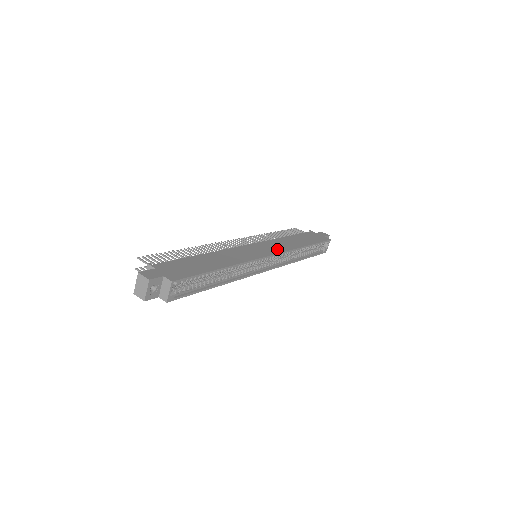
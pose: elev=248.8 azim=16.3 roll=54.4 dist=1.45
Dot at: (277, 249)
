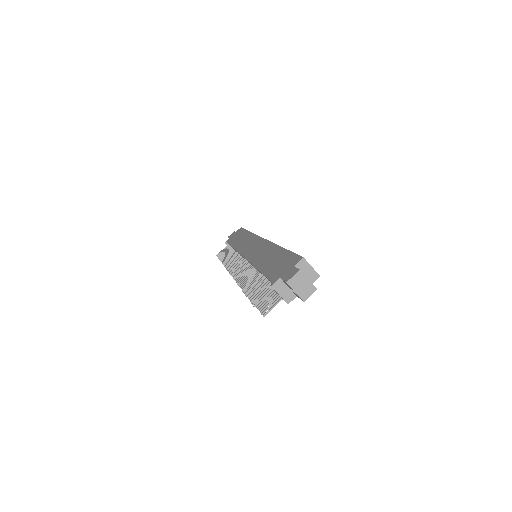
Dot at: (253, 240)
